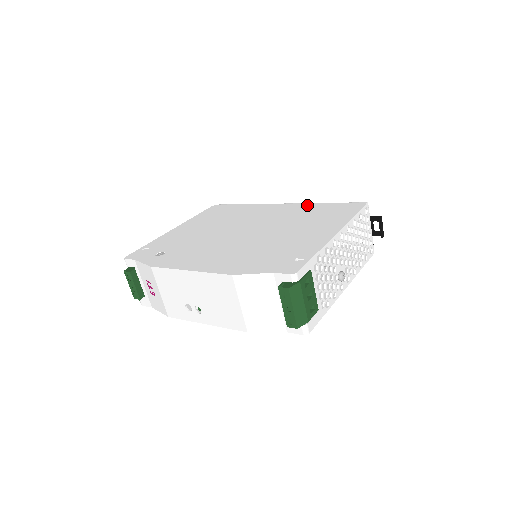
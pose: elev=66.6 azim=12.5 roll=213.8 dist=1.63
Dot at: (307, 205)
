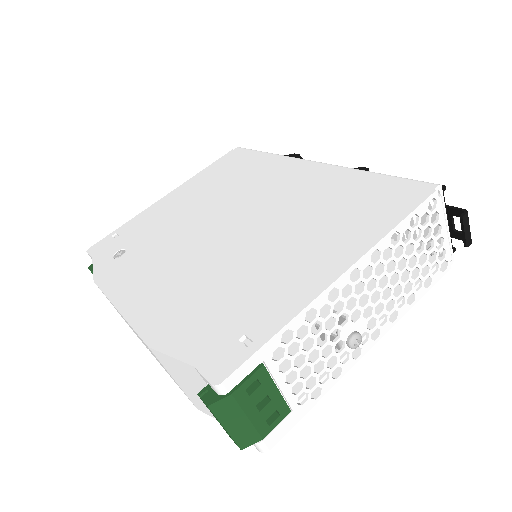
Dot at: (341, 174)
